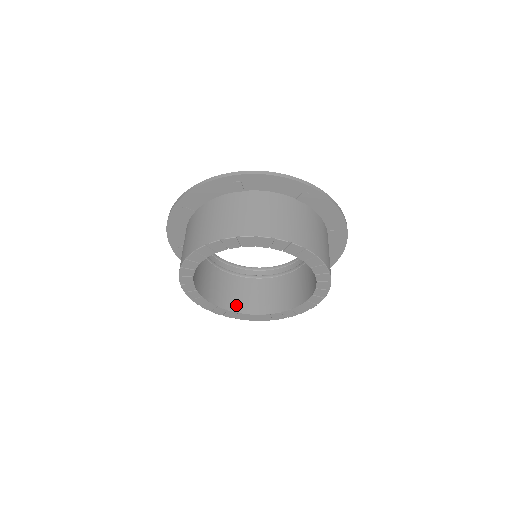
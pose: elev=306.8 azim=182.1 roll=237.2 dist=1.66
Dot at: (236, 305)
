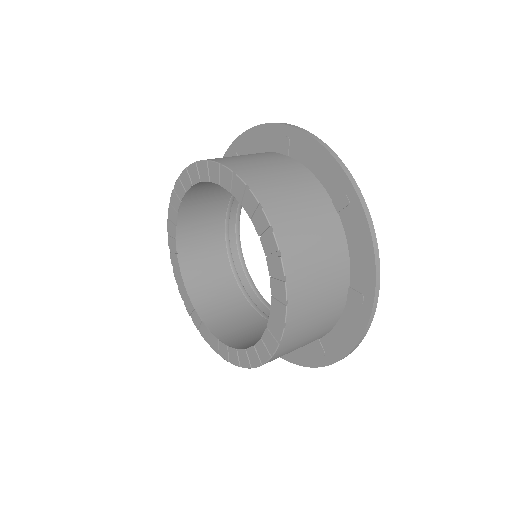
Dot at: (204, 304)
